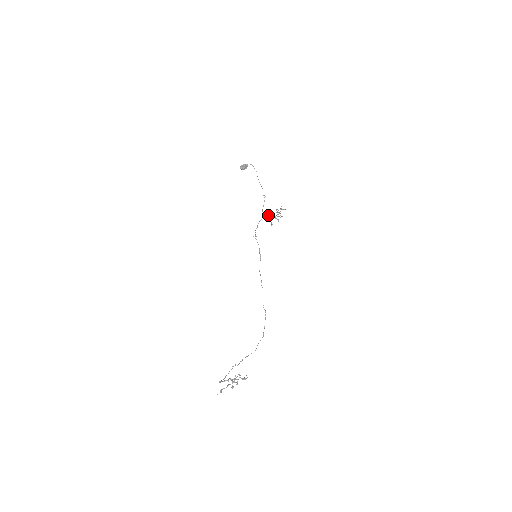
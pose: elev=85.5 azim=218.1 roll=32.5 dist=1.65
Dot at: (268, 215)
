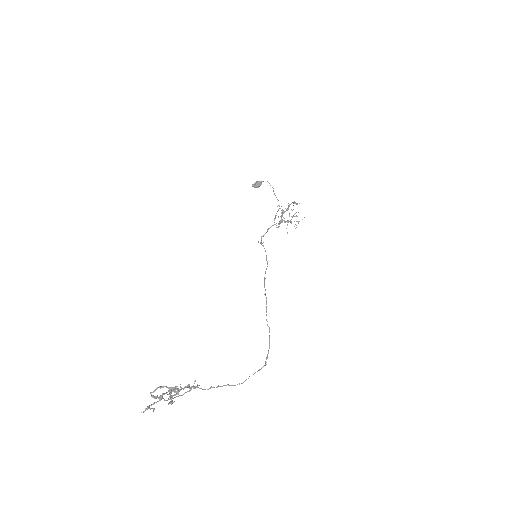
Dot at: (281, 219)
